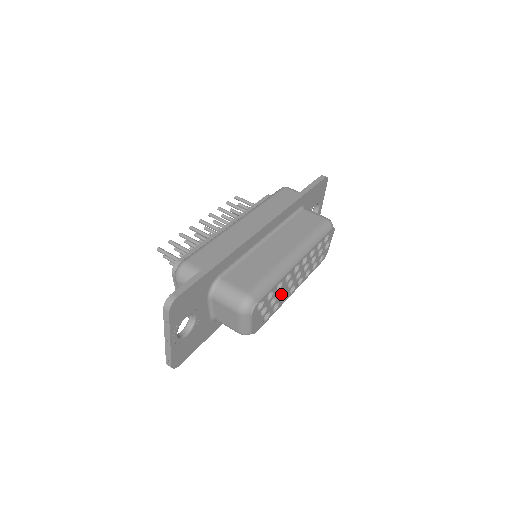
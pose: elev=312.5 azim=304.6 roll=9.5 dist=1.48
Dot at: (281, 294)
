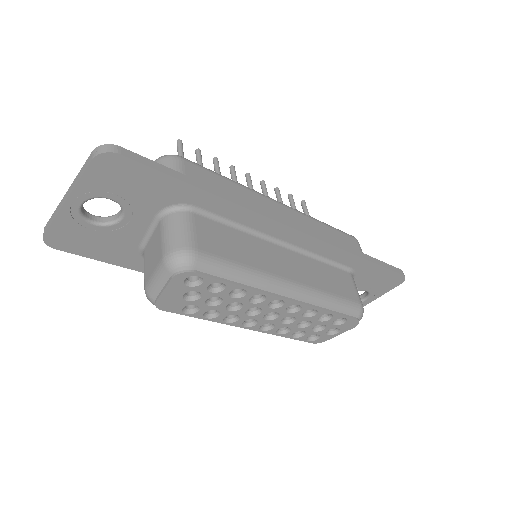
Dot at: (232, 308)
